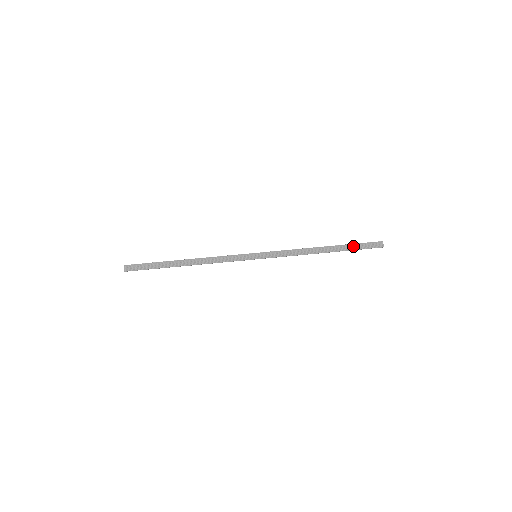
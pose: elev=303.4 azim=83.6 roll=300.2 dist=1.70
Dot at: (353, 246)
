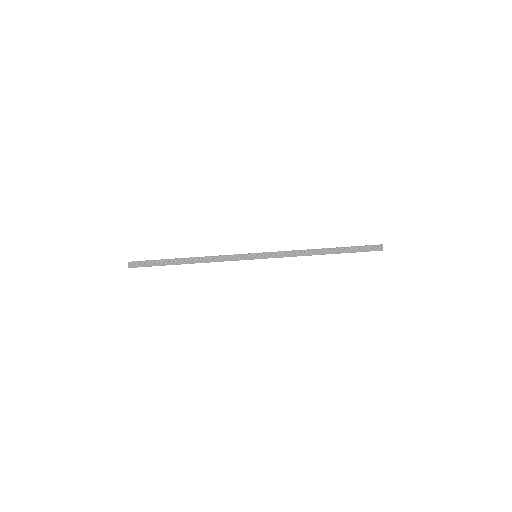
Dot at: (352, 249)
